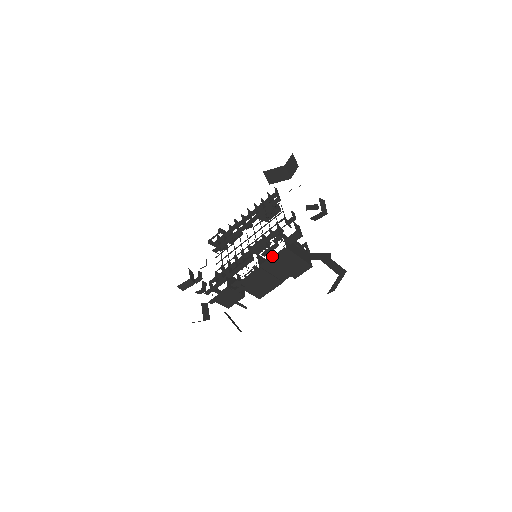
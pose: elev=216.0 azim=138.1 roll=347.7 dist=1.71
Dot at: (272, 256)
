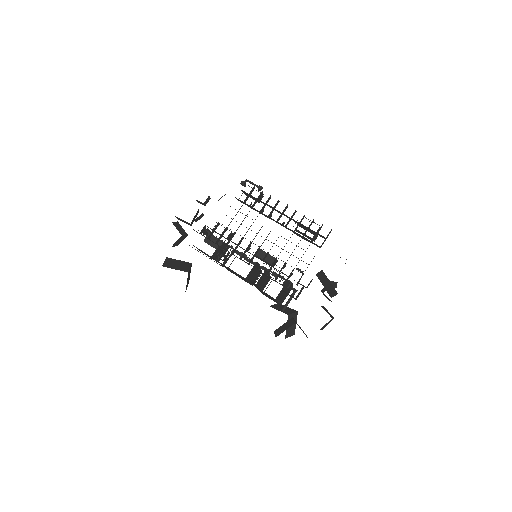
Dot at: (264, 277)
